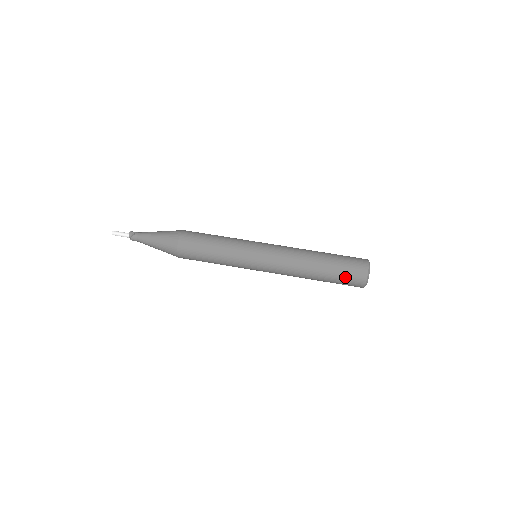
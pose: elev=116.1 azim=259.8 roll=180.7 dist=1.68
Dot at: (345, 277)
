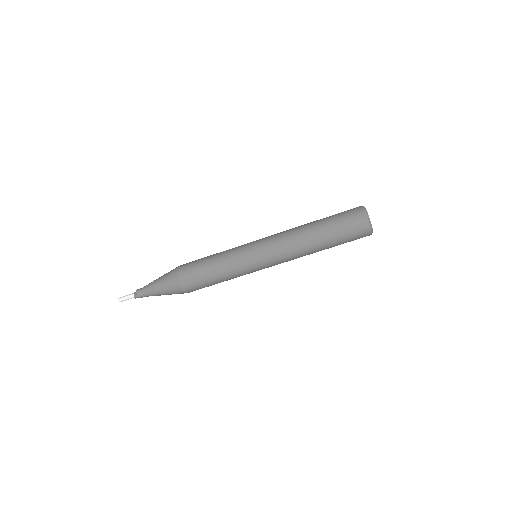
Dot at: occluded
